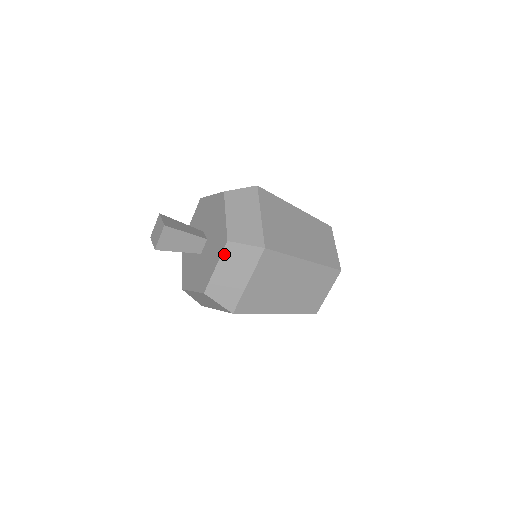
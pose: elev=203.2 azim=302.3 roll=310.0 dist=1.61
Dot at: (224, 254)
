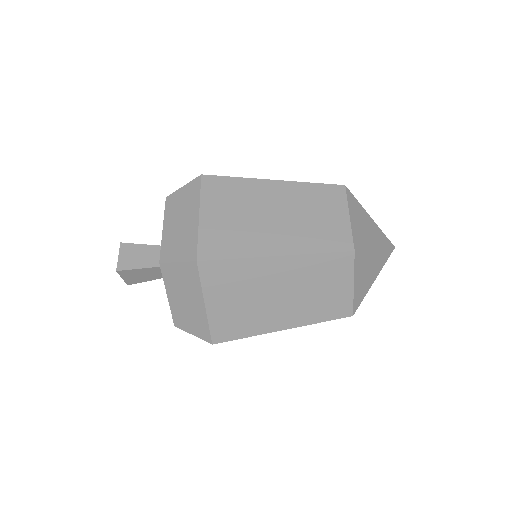
Dot at: (167, 210)
